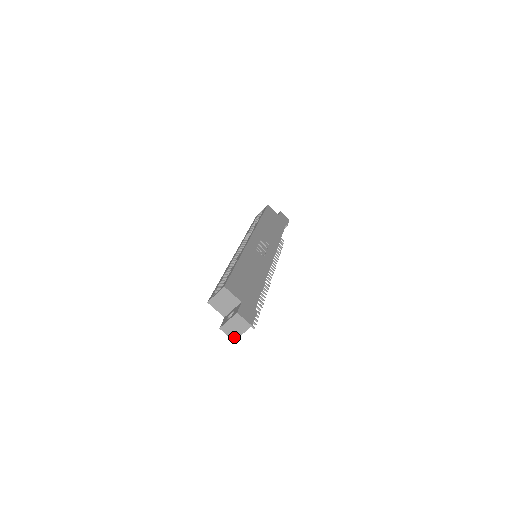
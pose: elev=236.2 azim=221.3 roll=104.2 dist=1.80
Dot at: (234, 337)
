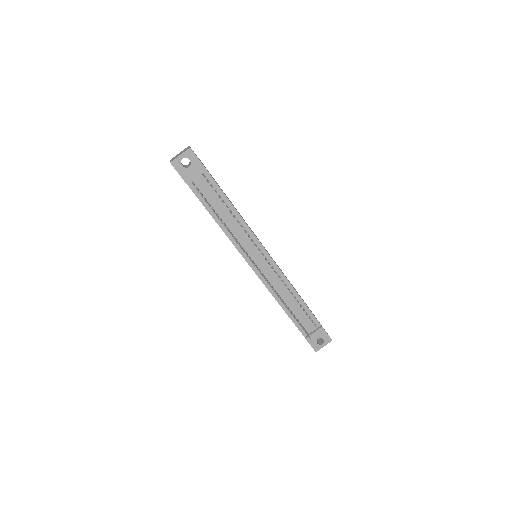
Dot at: (173, 160)
